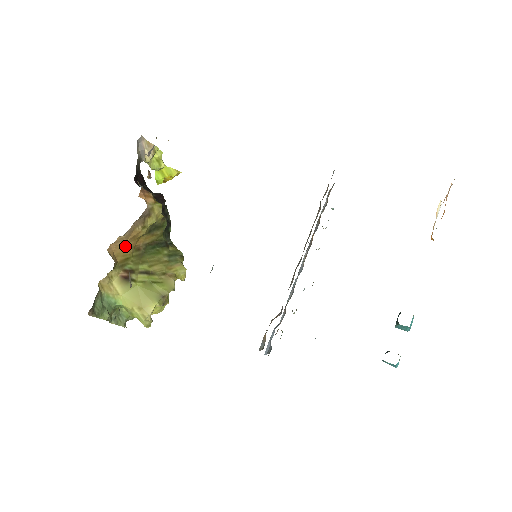
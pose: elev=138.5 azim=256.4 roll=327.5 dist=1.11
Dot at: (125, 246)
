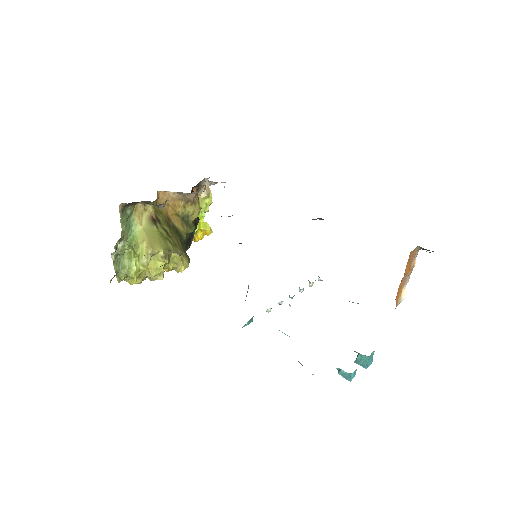
Dot at: (166, 205)
